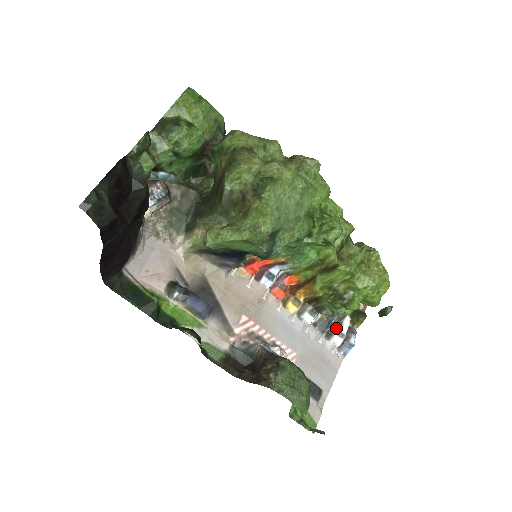
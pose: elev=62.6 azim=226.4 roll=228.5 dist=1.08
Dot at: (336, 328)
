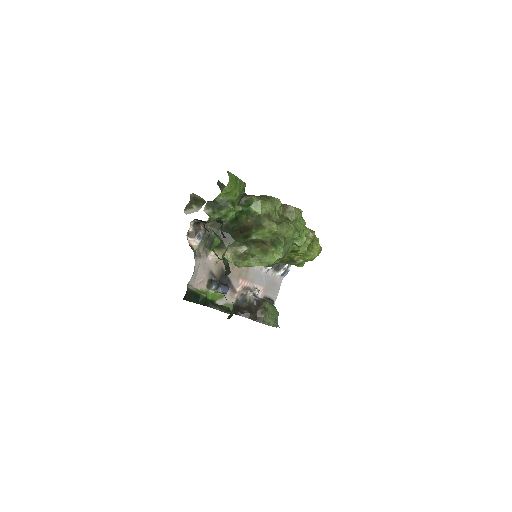
Dot at: (283, 266)
